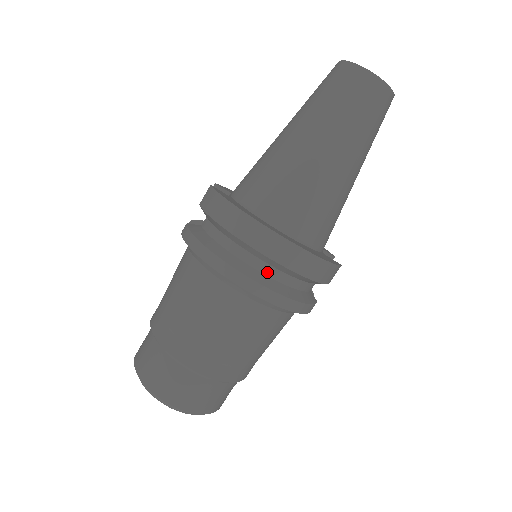
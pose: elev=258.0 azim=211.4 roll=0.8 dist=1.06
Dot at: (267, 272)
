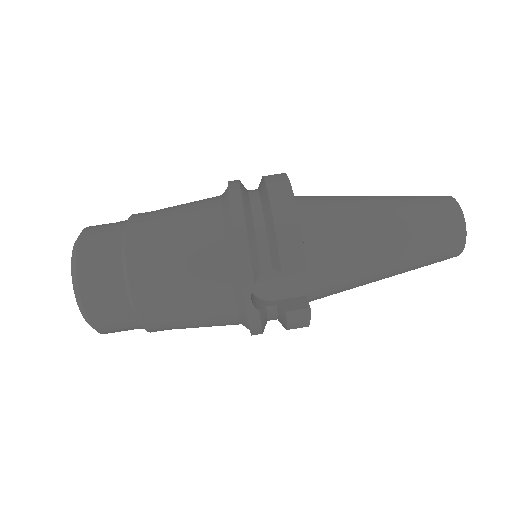
Dot at: (253, 198)
